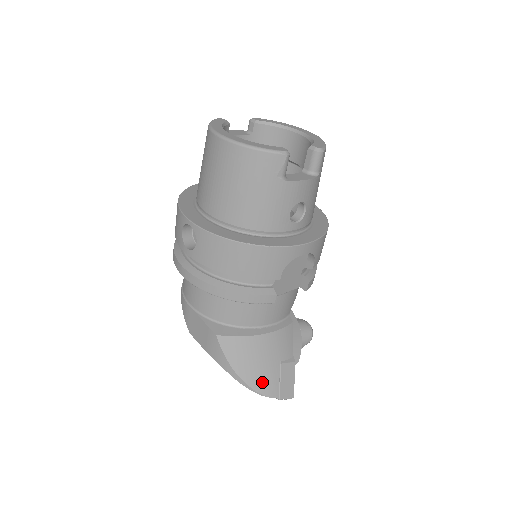
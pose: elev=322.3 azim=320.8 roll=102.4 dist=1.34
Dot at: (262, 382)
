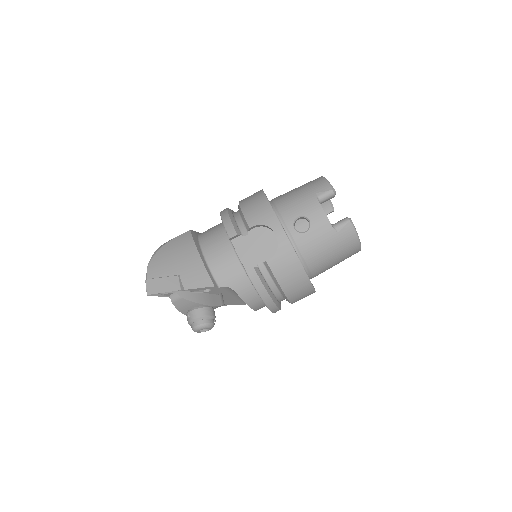
Dot at: (160, 263)
